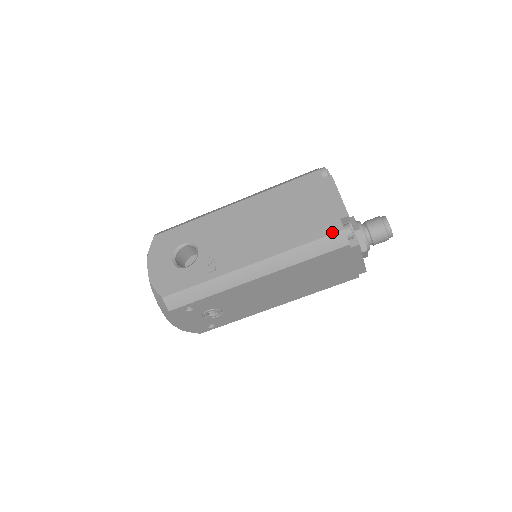
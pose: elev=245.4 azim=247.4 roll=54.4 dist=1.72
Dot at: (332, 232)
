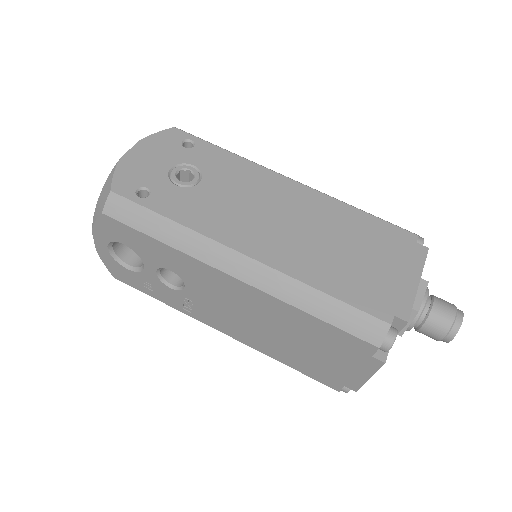
Dot at: occluded
